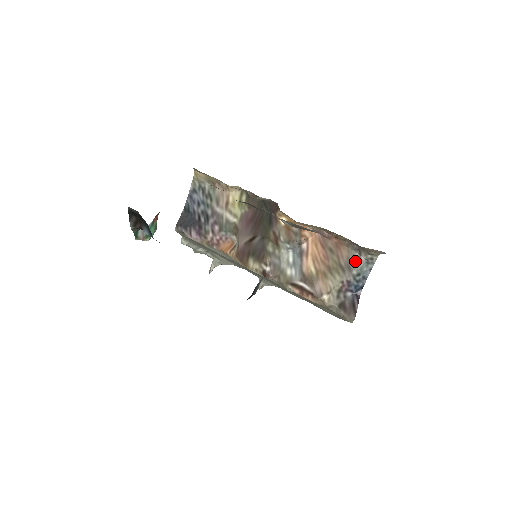
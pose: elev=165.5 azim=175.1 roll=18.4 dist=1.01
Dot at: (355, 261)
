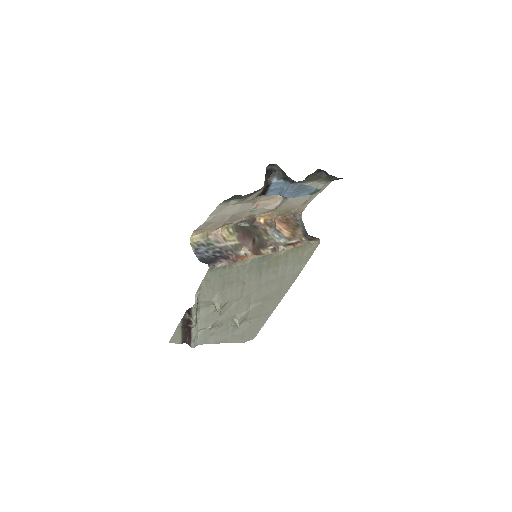
Dot at: (297, 222)
